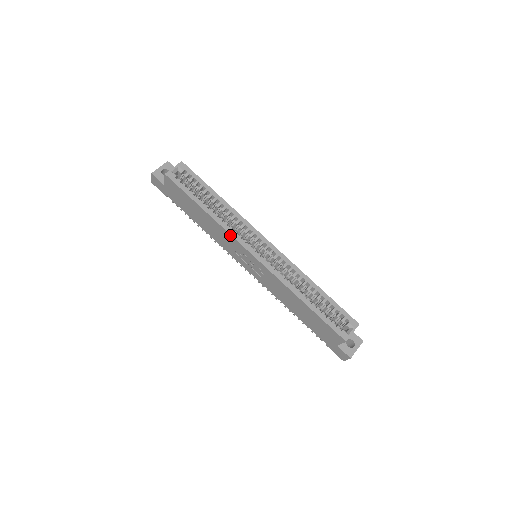
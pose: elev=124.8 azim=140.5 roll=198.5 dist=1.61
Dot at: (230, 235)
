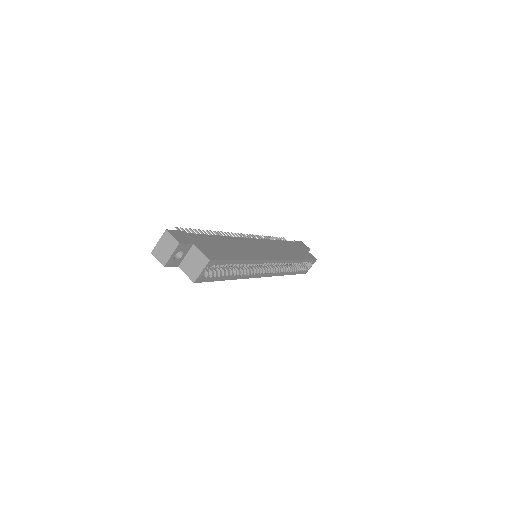
Dot at: (248, 278)
